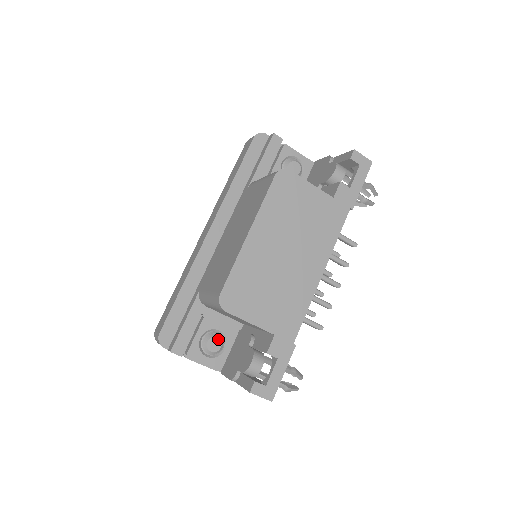
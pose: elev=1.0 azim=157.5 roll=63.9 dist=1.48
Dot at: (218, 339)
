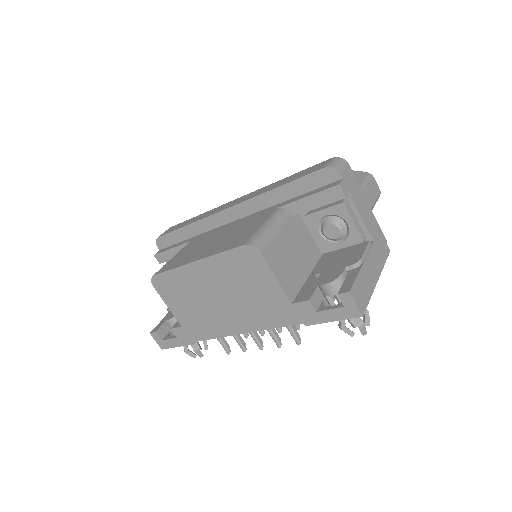
Dot at: occluded
